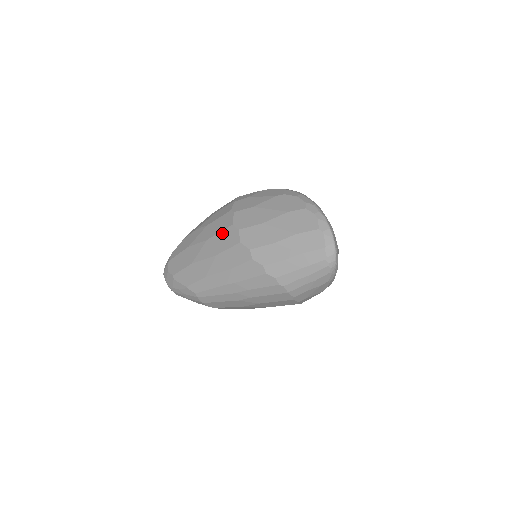
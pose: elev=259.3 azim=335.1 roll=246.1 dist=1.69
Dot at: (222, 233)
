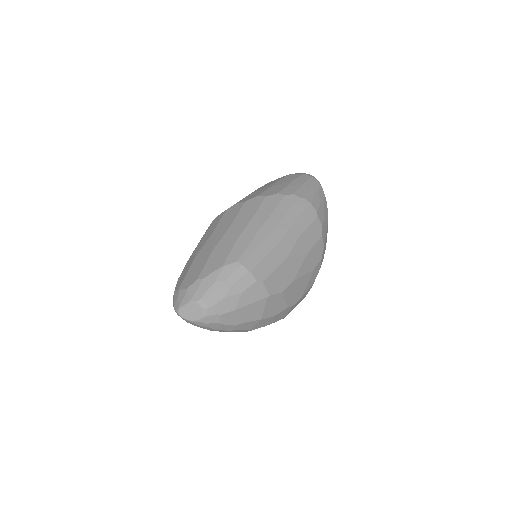
Dot at: (222, 219)
